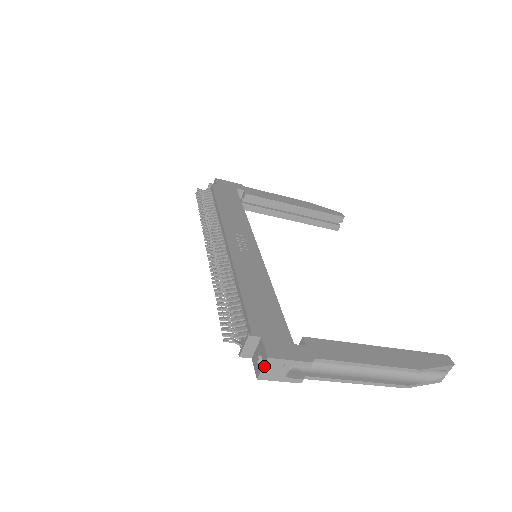
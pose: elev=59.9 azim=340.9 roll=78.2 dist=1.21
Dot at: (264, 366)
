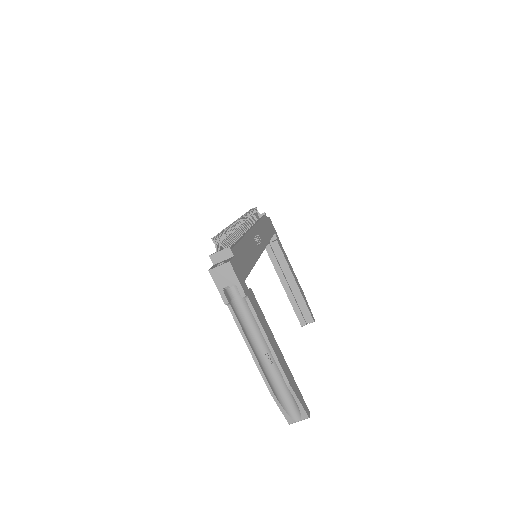
Dot at: (222, 265)
